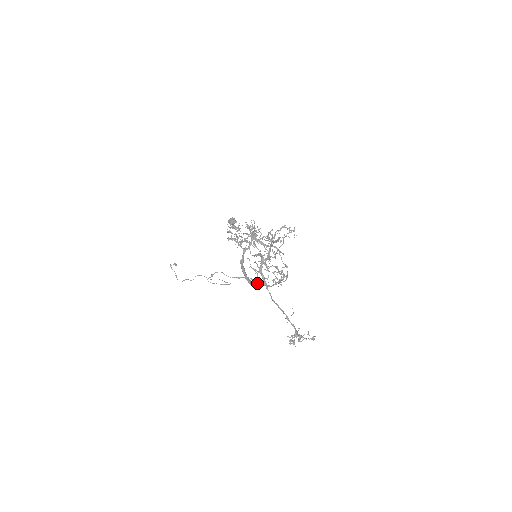
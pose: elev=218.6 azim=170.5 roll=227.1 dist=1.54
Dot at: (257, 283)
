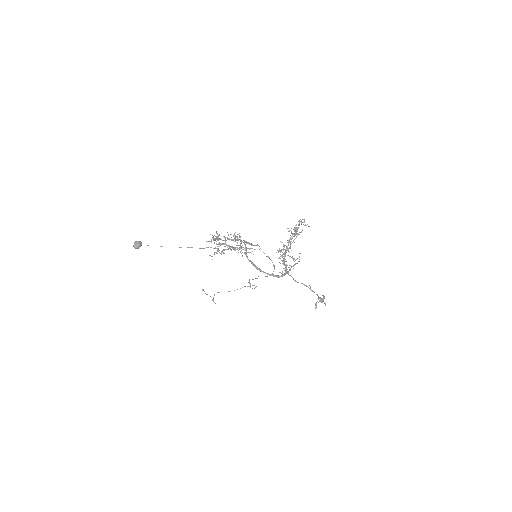
Dot at: (283, 274)
